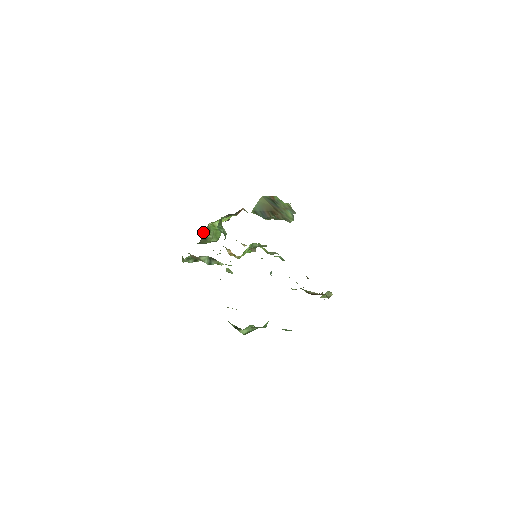
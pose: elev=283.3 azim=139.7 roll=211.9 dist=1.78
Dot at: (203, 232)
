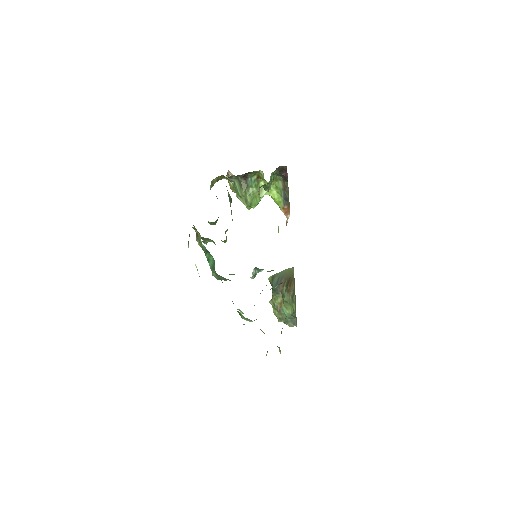
Dot at: (255, 173)
